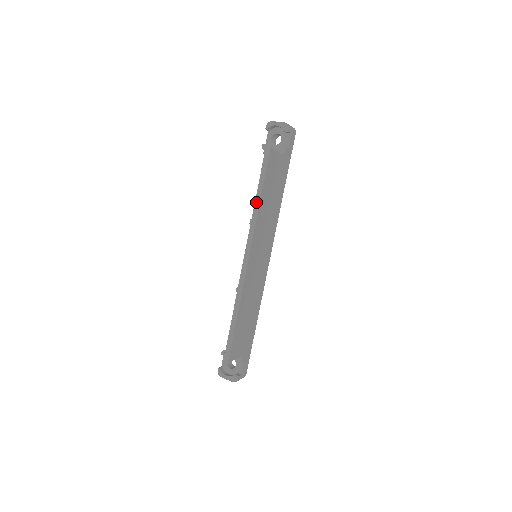
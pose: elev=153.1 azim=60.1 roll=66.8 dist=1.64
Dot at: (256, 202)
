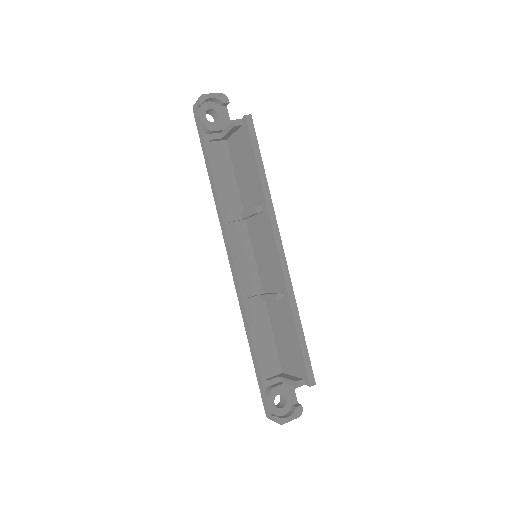
Dot at: (263, 181)
